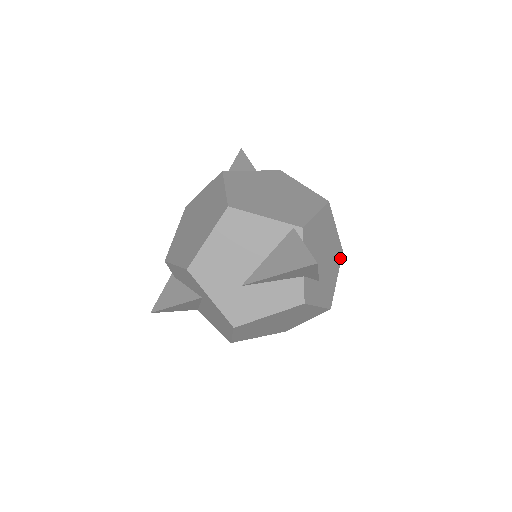
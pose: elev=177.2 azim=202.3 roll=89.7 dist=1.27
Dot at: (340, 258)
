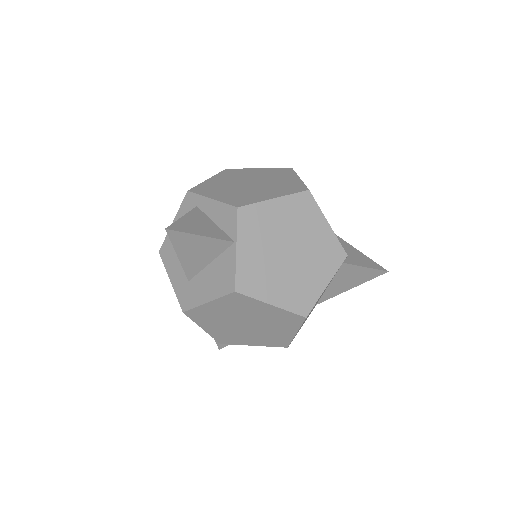
Dot at: occluded
